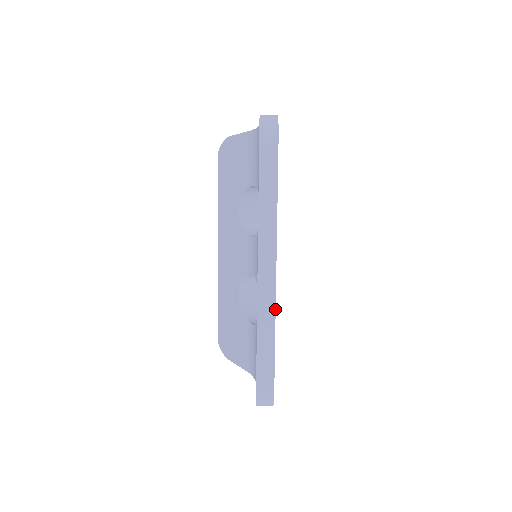
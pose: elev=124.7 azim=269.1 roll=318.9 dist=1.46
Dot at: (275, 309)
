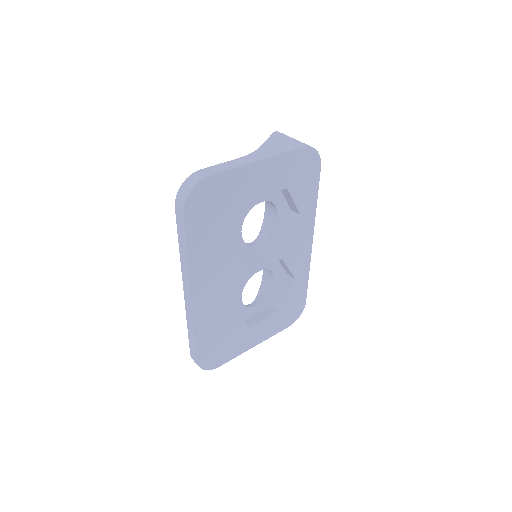
Dot at: (193, 321)
